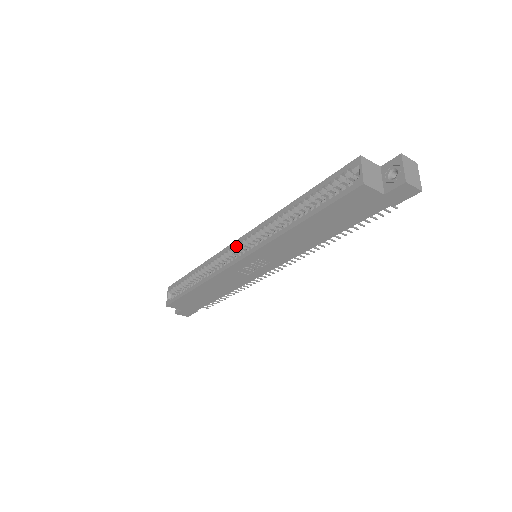
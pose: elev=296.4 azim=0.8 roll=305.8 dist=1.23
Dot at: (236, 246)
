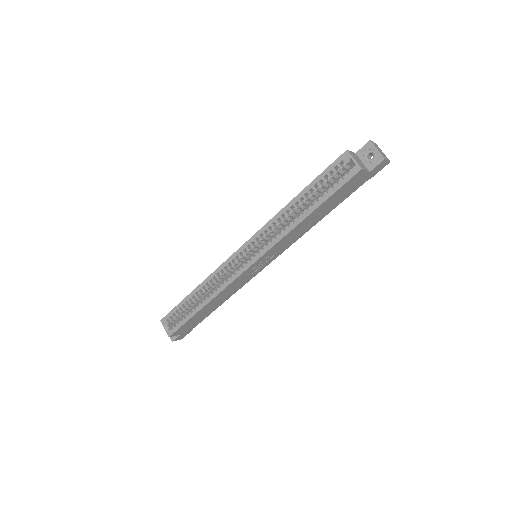
Dot at: (240, 254)
